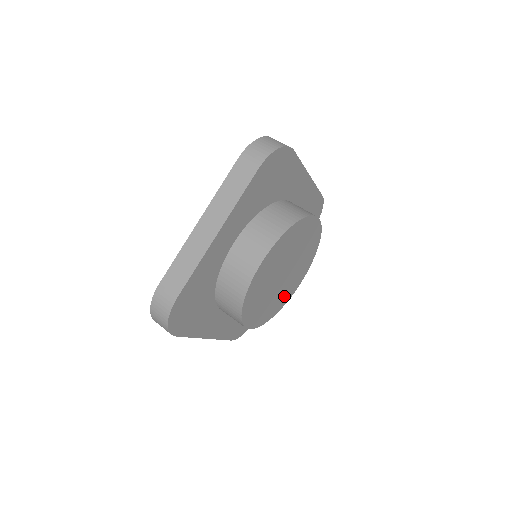
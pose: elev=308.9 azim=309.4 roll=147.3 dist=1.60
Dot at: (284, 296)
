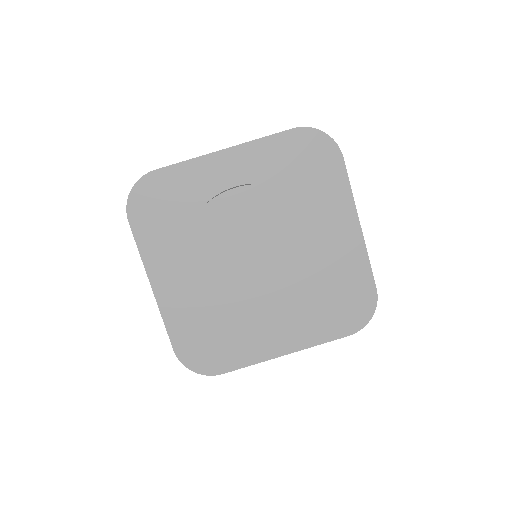
Dot at: (249, 315)
